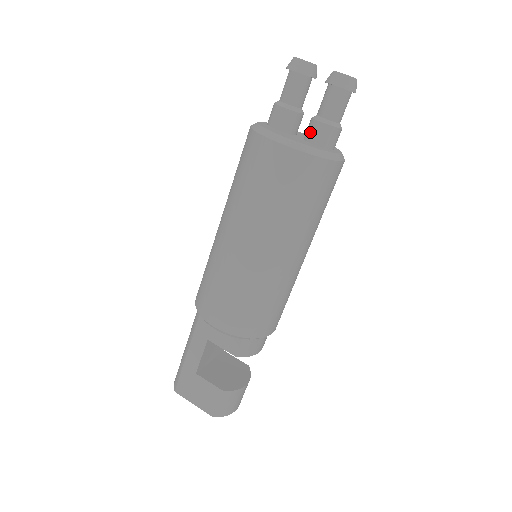
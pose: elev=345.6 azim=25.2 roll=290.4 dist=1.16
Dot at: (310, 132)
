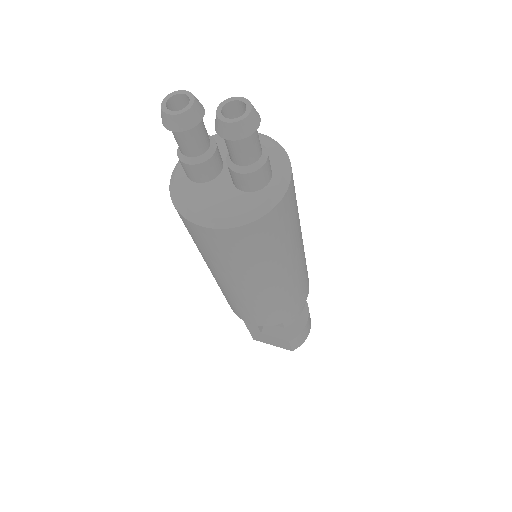
Dot at: (233, 180)
